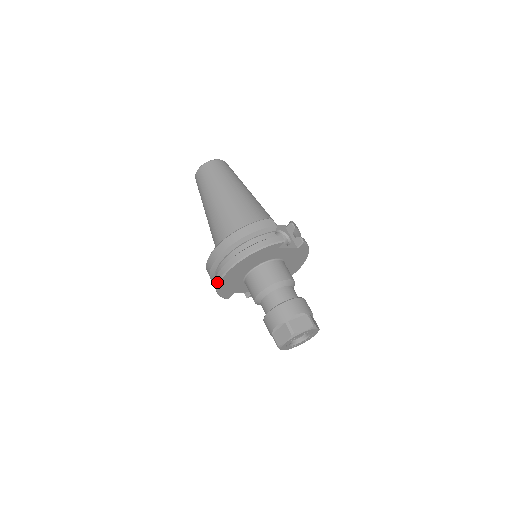
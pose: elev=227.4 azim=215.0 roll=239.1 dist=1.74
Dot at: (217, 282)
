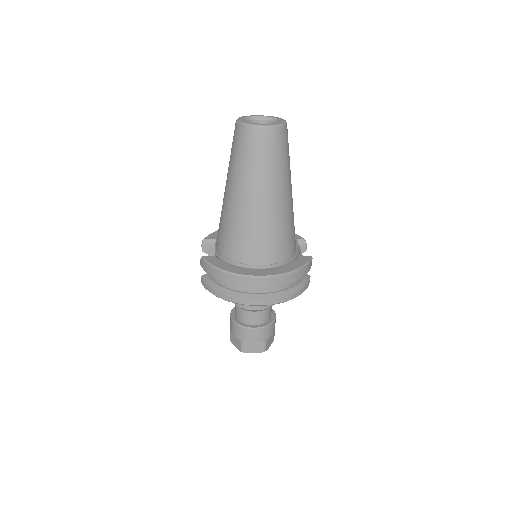
Dot at: (237, 302)
